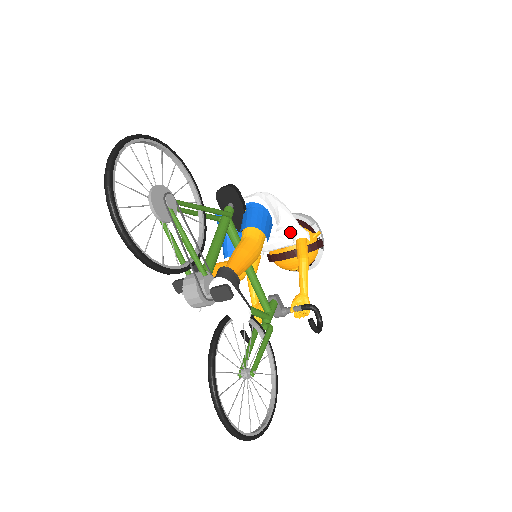
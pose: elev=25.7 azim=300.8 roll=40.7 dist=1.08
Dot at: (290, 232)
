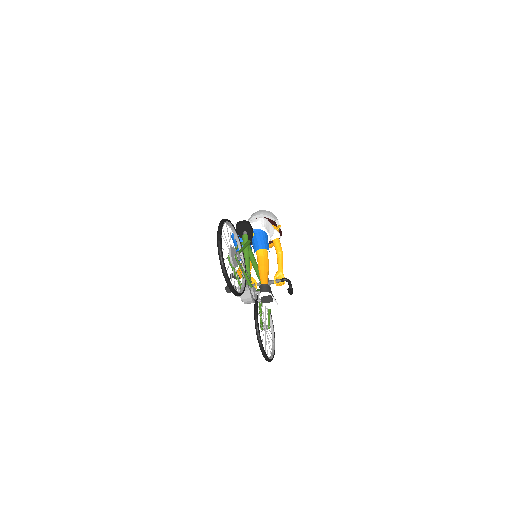
Dot at: (271, 235)
